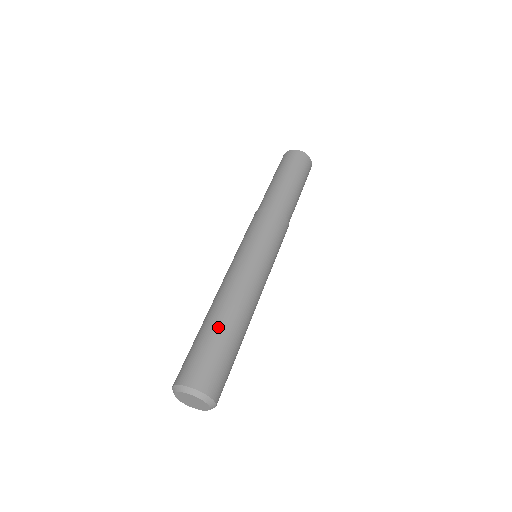
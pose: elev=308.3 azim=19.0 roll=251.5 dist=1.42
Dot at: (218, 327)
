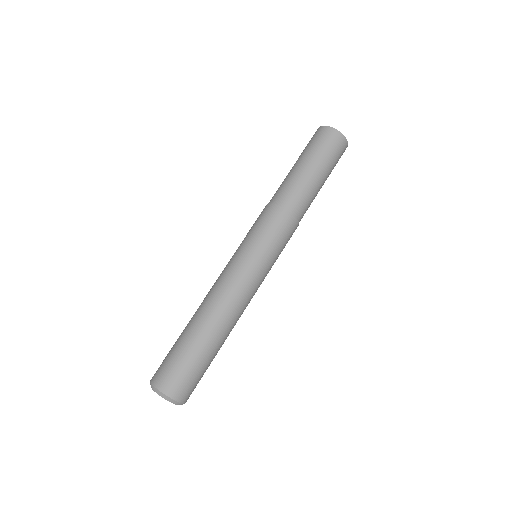
Dot at: (191, 334)
